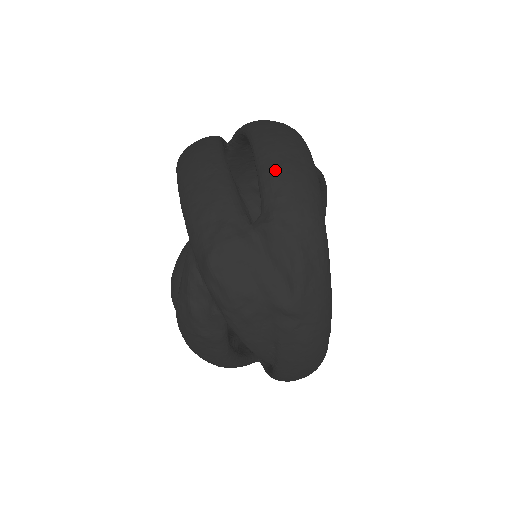
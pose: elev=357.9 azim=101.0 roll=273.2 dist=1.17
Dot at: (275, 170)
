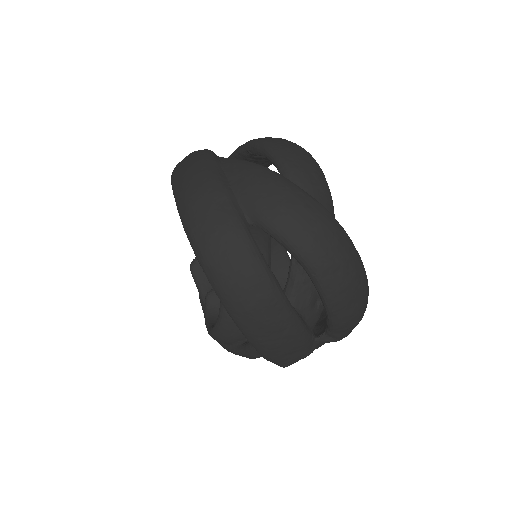
Dot at: (347, 319)
